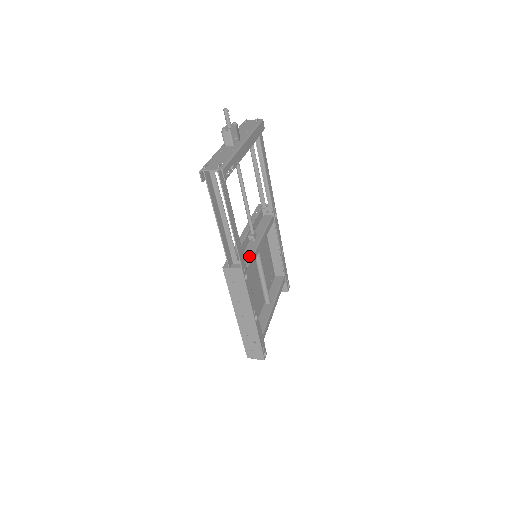
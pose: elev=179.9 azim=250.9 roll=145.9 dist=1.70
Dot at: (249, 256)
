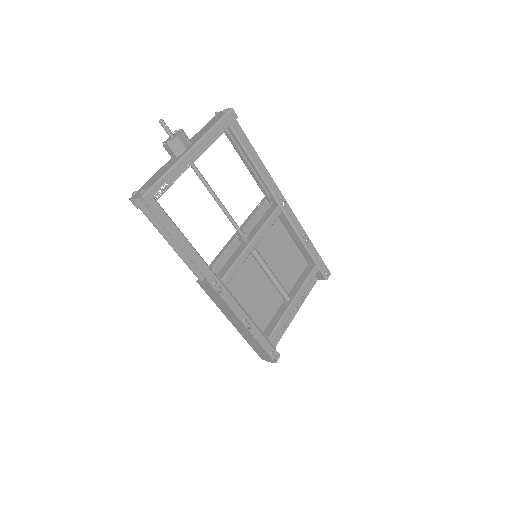
Dot at: (231, 264)
